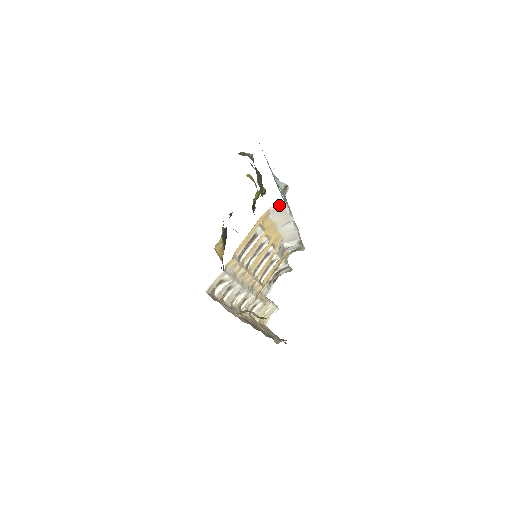
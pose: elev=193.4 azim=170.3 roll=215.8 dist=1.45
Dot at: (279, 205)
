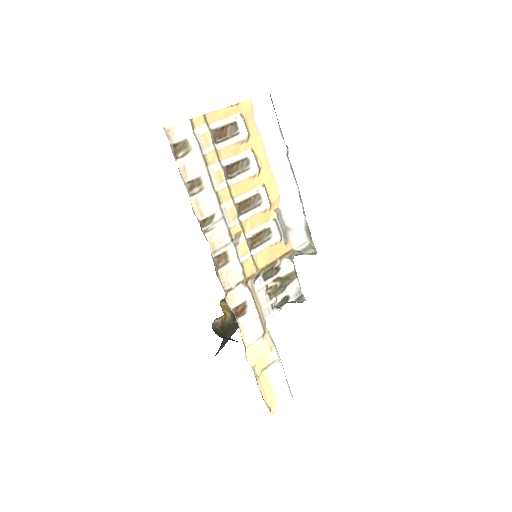
Dot at: (263, 97)
